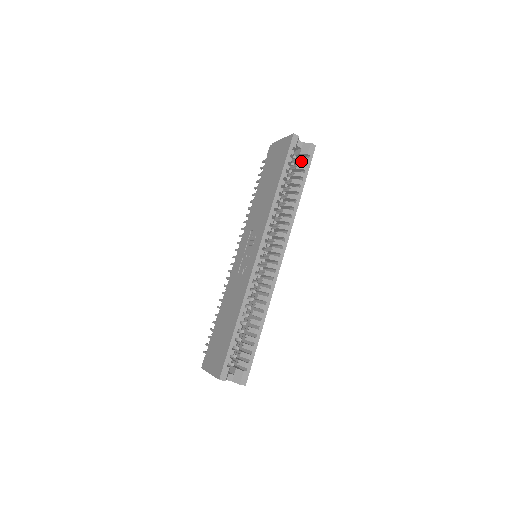
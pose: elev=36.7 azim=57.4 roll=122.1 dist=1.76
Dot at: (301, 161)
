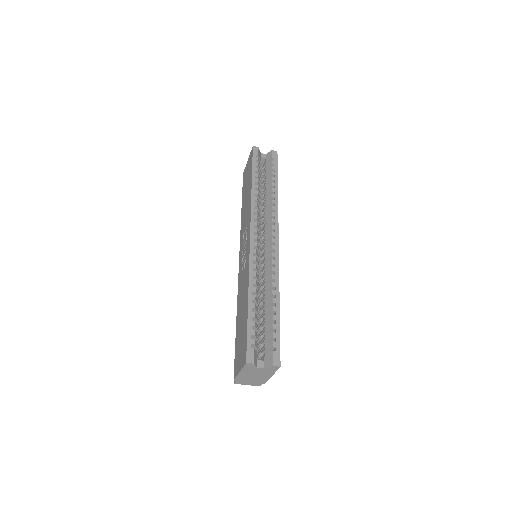
Dot at: (268, 165)
